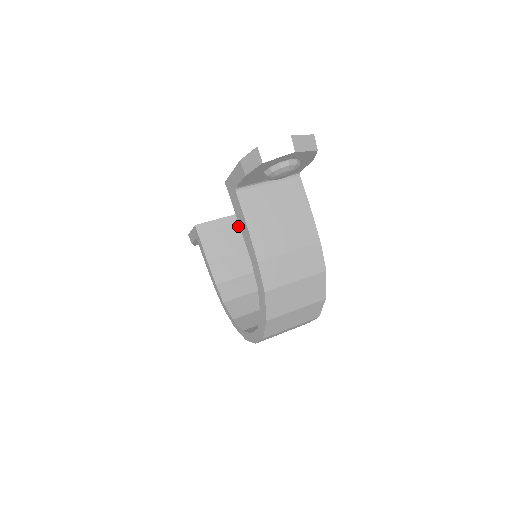
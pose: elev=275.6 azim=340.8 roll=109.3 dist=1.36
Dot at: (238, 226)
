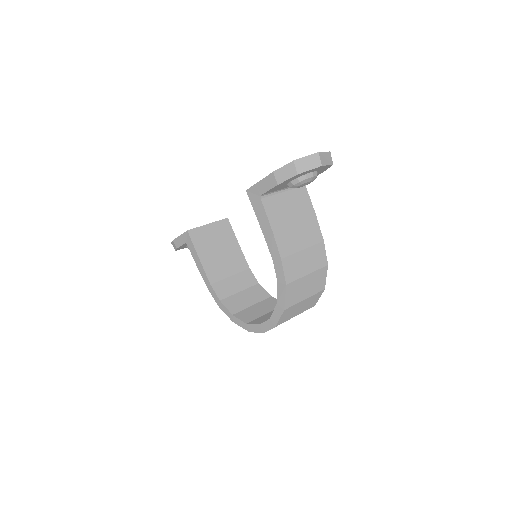
Dot at: (224, 231)
